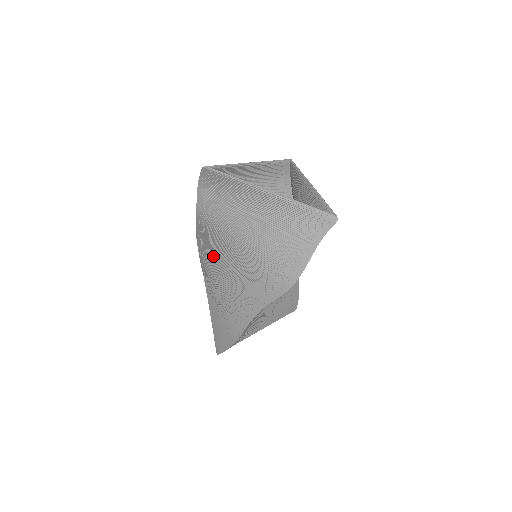
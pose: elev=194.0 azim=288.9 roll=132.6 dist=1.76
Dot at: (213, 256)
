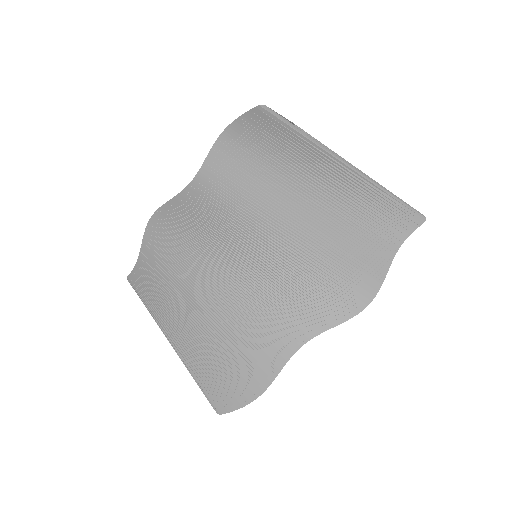
Dot at: (196, 252)
